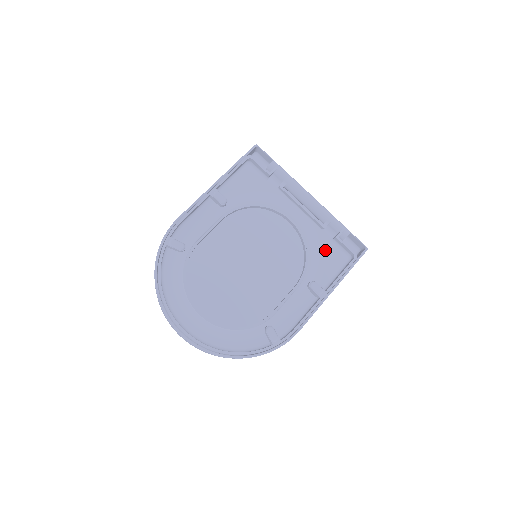
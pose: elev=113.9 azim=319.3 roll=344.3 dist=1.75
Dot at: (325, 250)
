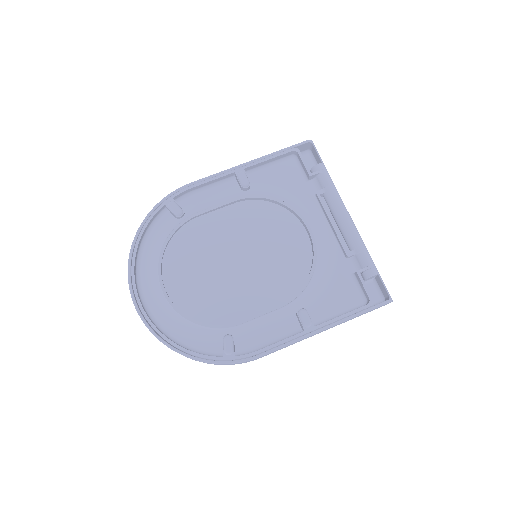
Dot at: (339, 282)
